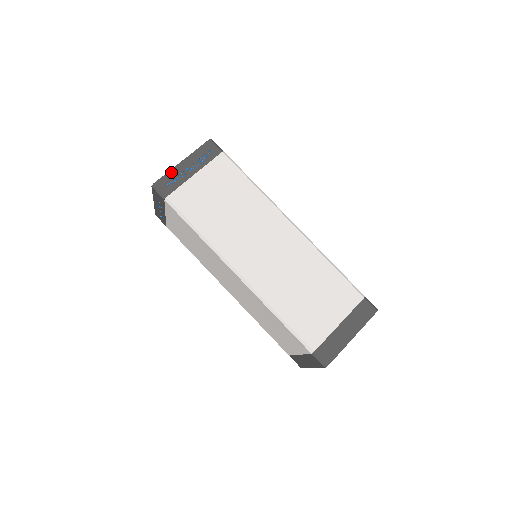
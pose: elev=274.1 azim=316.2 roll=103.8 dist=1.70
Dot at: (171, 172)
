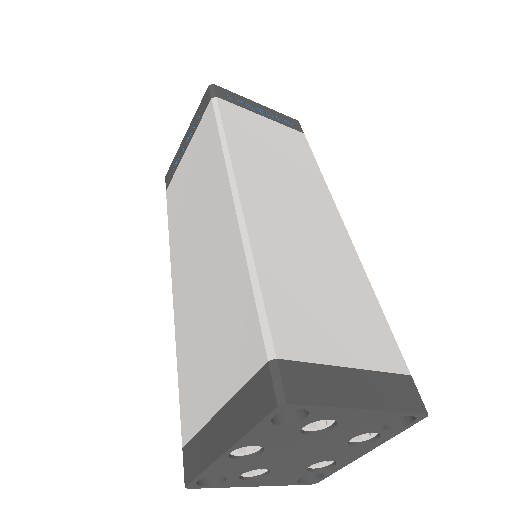
Dot at: (239, 96)
